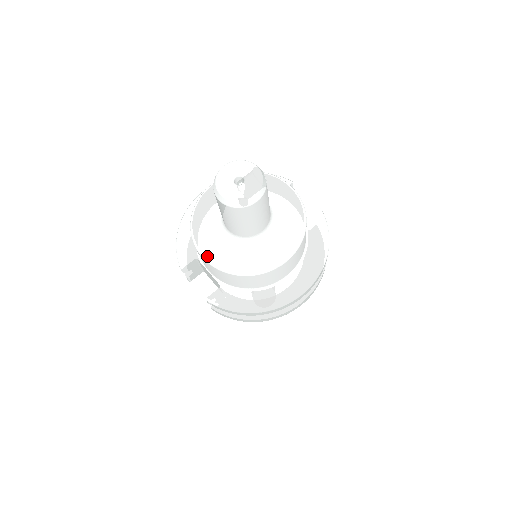
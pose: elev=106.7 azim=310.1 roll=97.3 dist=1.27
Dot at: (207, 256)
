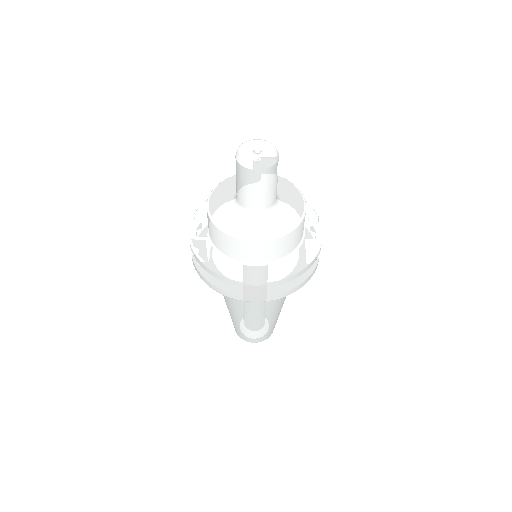
Dot at: (210, 204)
